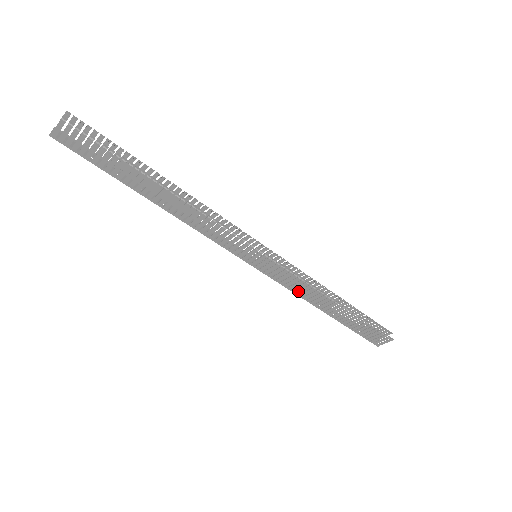
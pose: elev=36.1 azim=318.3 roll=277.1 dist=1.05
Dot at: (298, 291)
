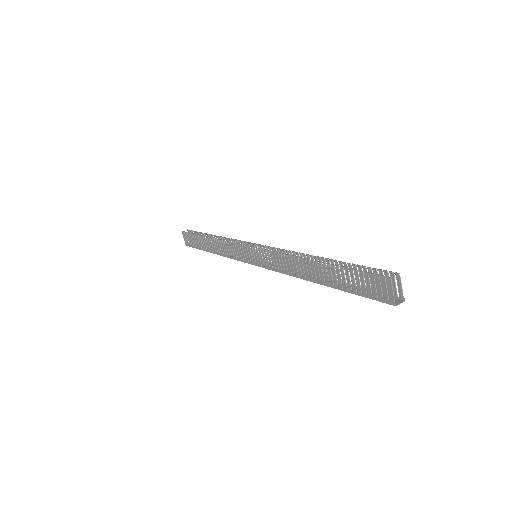
Dot at: (286, 270)
